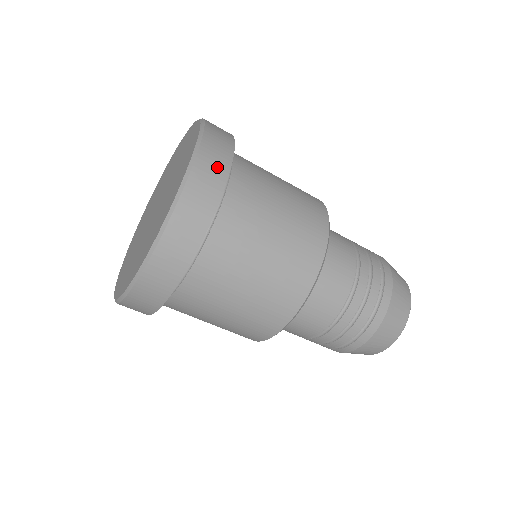
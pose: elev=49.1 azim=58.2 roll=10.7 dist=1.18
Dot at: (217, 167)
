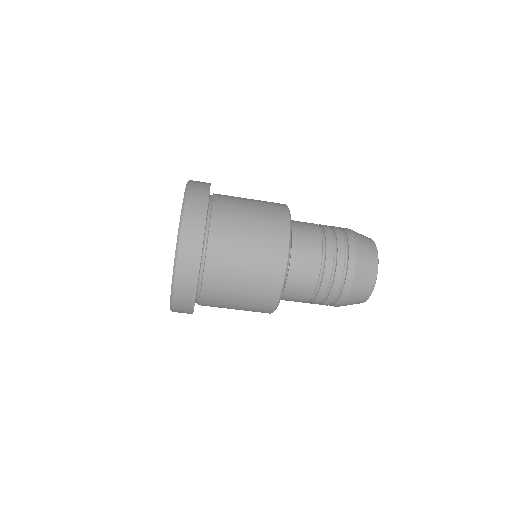
Dot at: (200, 202)
